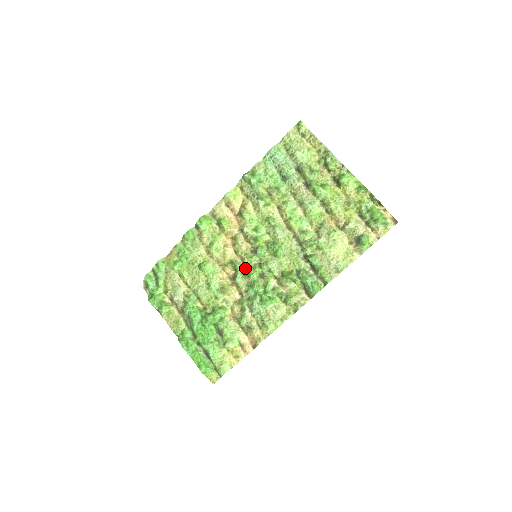
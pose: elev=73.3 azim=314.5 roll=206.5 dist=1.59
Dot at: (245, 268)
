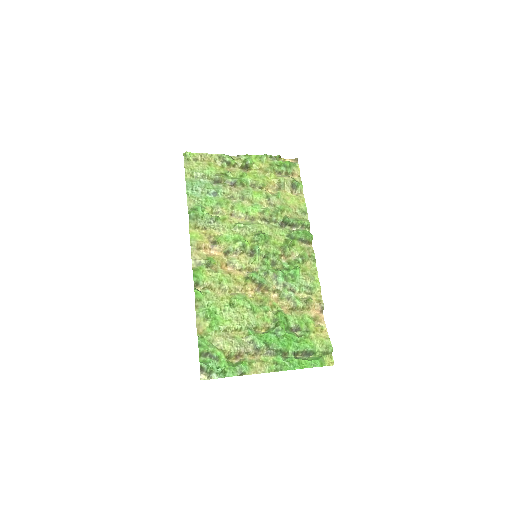
Dot at: (259, 271)
